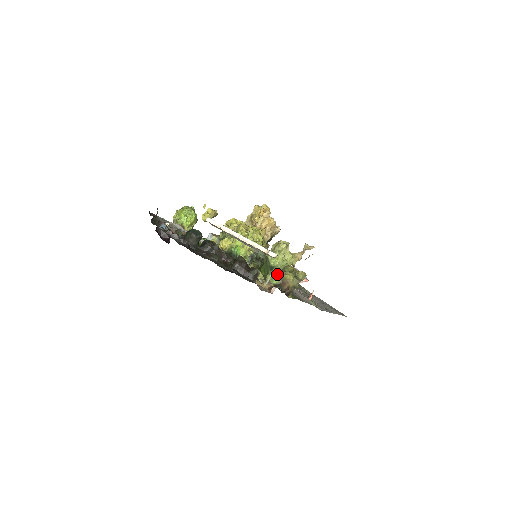
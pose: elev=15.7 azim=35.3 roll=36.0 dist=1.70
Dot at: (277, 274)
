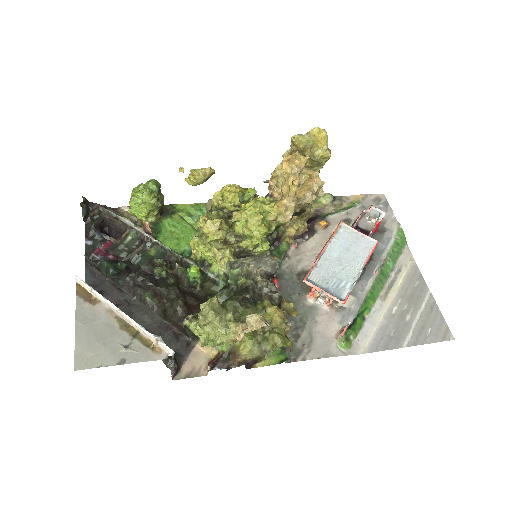
Dot at: occluded
